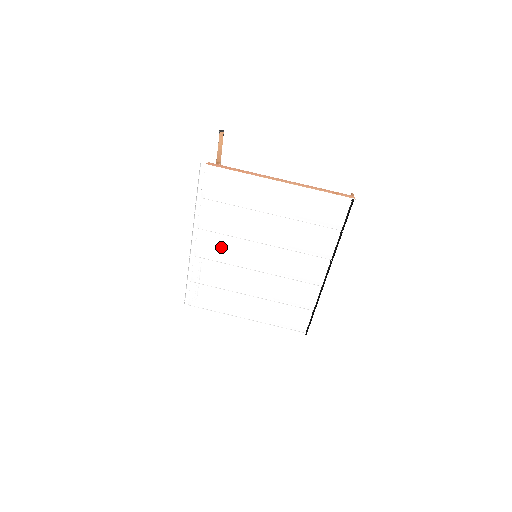
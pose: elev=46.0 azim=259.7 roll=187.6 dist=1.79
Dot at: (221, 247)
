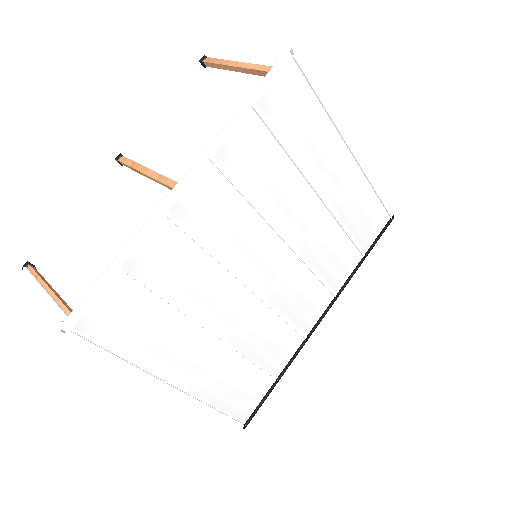
Dot at: (226, 214)
